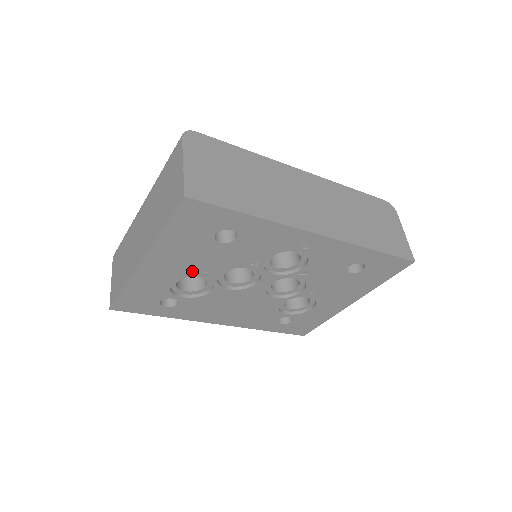
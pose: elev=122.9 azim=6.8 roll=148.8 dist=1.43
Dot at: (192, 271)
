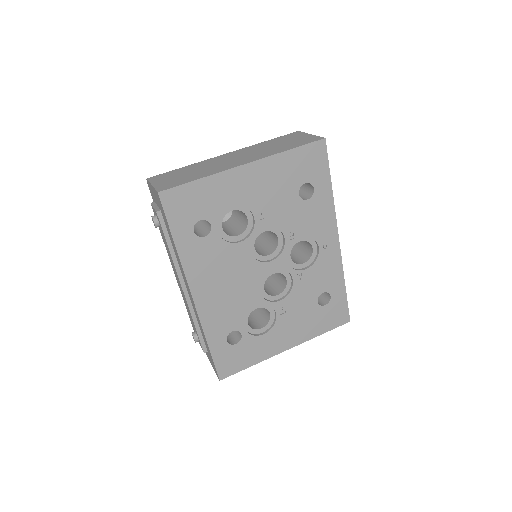
Dot at: (257, 206)
